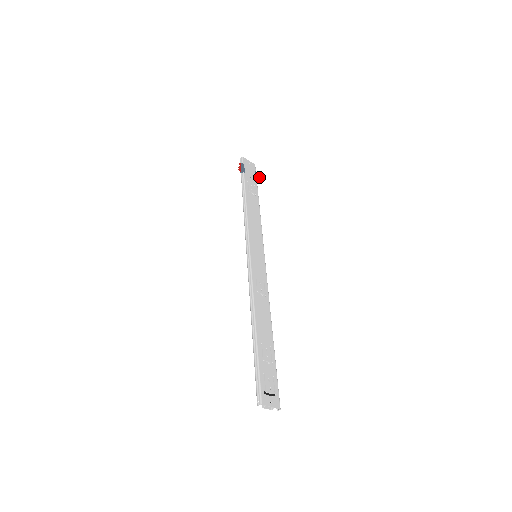
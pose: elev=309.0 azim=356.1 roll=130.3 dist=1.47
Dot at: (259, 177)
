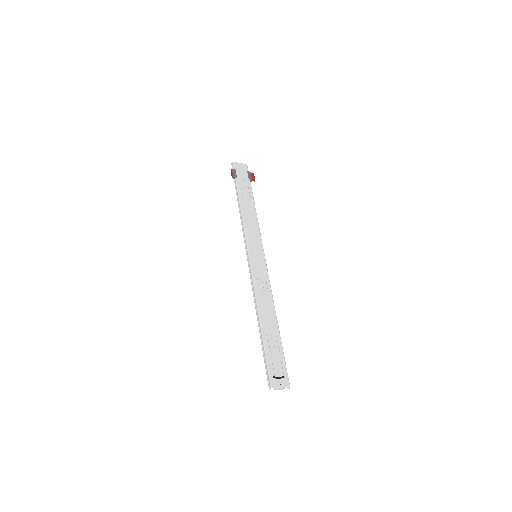
Dot at: (252, 176)
